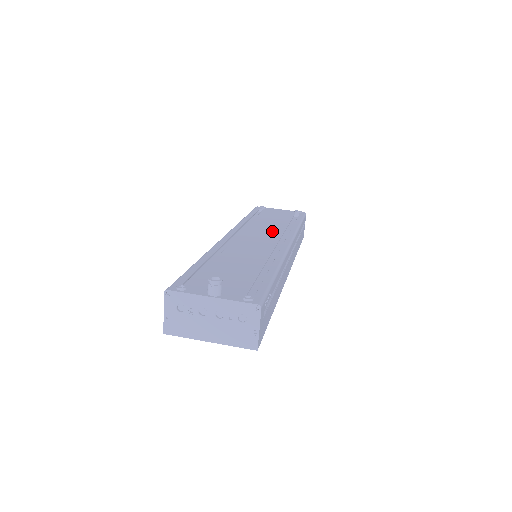
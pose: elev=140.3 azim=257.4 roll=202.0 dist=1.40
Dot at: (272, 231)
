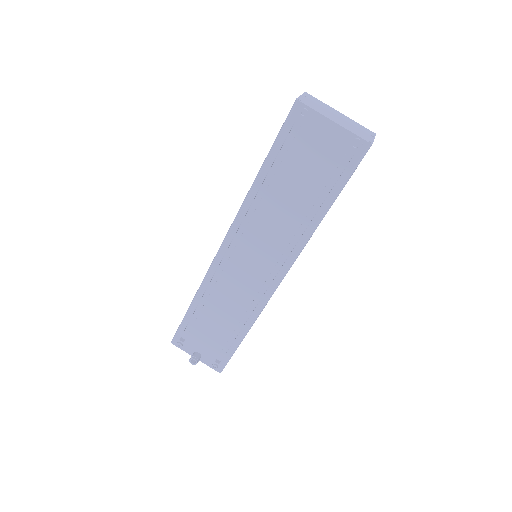
Dot at: (275, 241)
